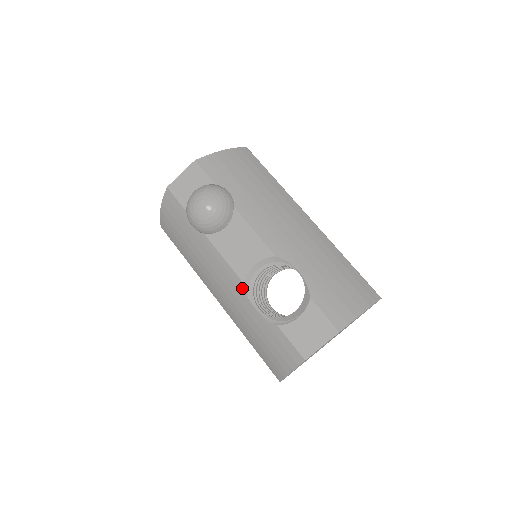
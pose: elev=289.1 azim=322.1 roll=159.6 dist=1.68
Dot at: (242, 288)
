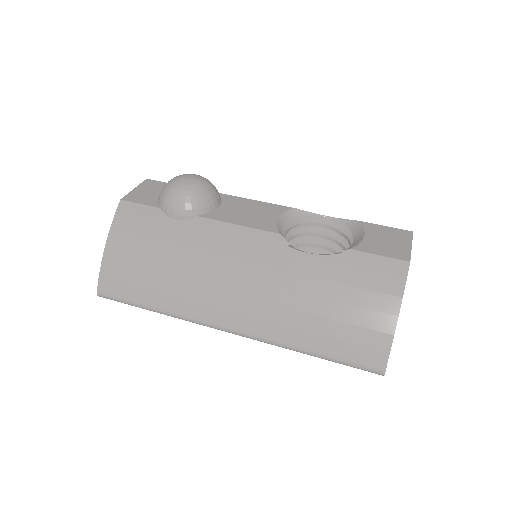
Dot at: (279, 242)
